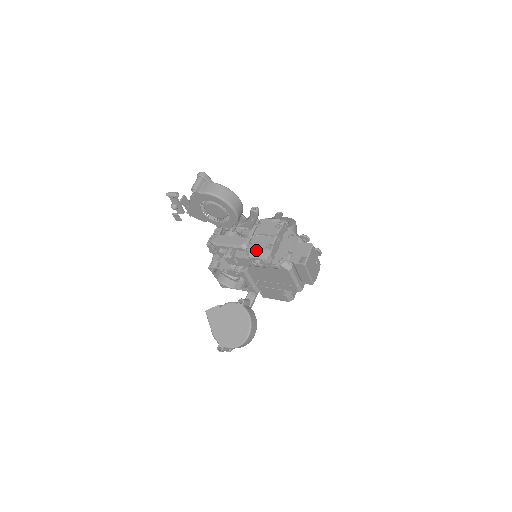
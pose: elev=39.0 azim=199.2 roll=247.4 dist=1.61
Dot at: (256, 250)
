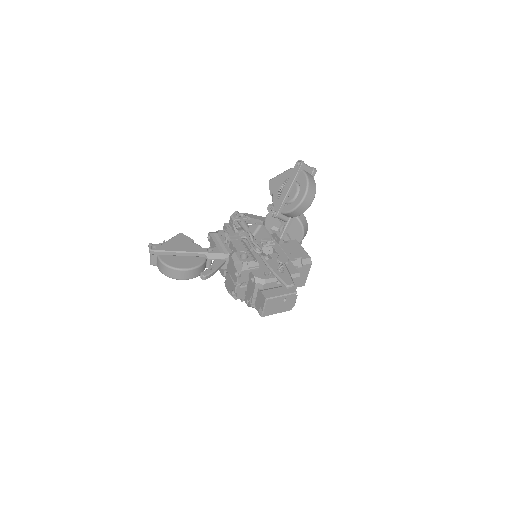
Dot at: (228, 290)
